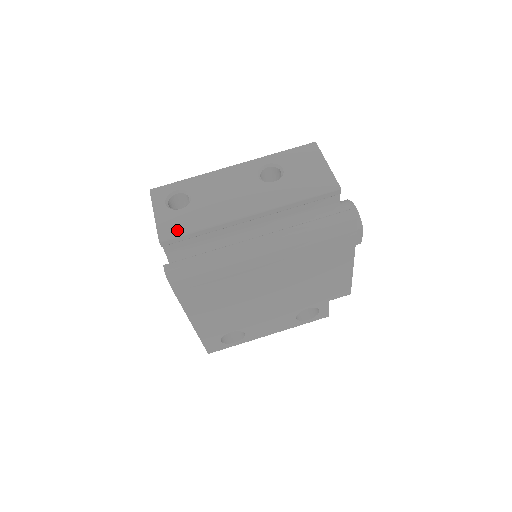
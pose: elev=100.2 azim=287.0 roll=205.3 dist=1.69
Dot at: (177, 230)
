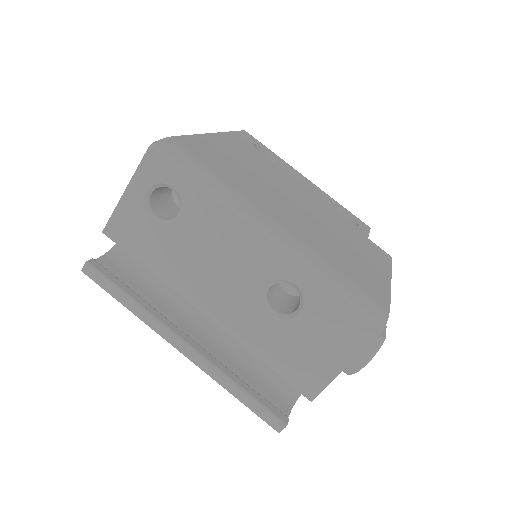
Dot at: (127, 242)
